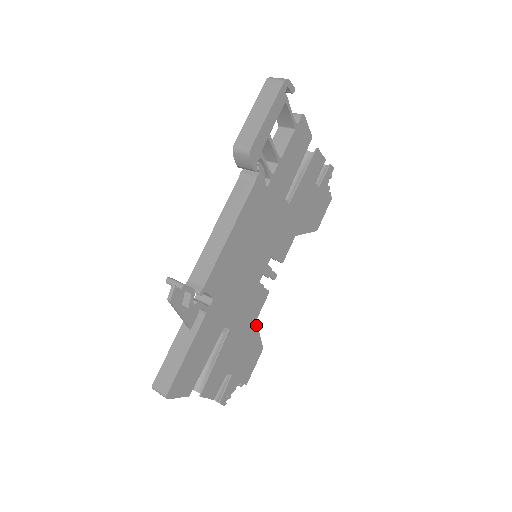
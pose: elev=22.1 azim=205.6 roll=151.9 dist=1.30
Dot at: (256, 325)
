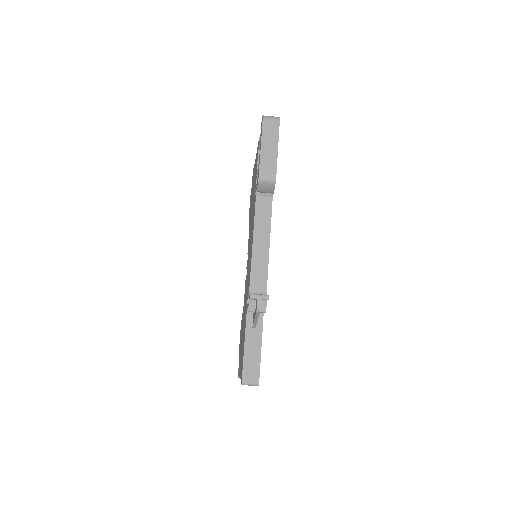
Dot at: occluded
